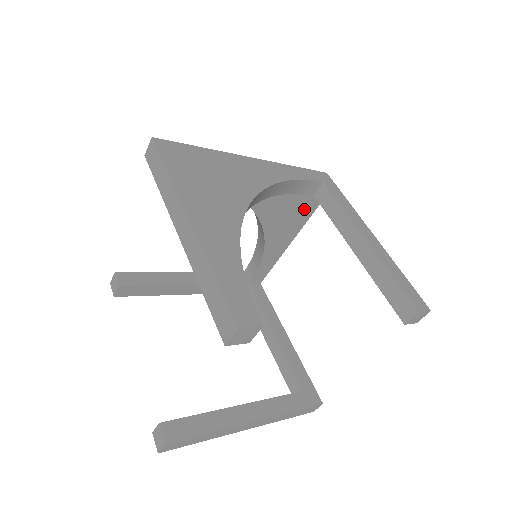
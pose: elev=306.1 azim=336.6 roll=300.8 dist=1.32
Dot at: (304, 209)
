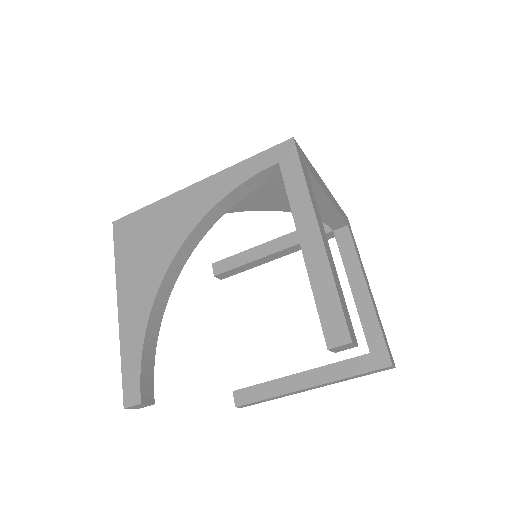
Dot at: occluded
